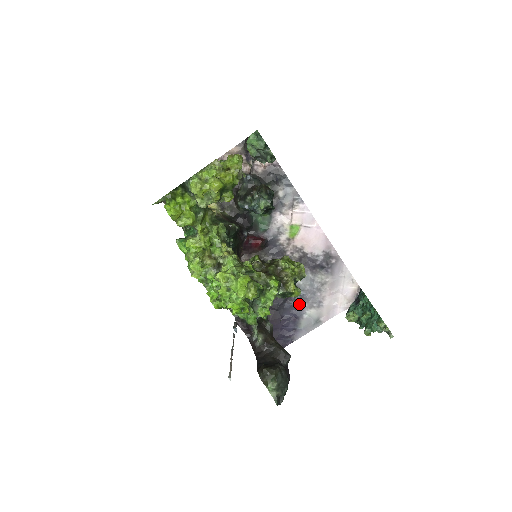
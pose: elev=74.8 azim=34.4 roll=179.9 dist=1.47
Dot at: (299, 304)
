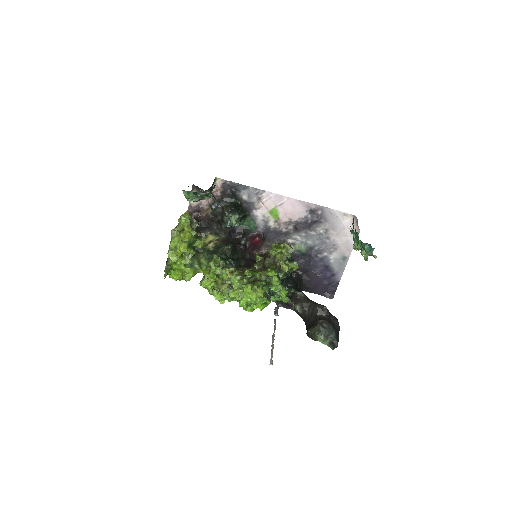
Dot at: (321, 257)
